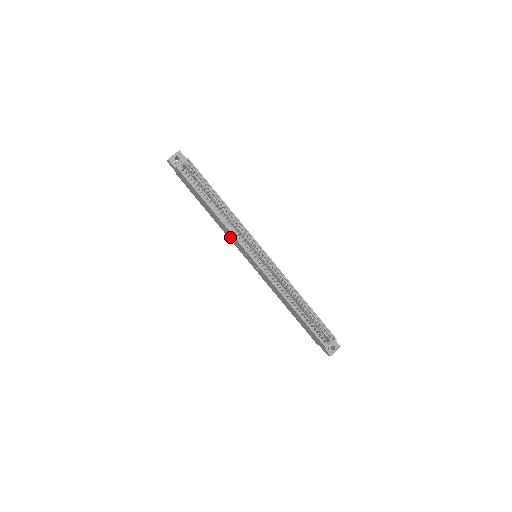
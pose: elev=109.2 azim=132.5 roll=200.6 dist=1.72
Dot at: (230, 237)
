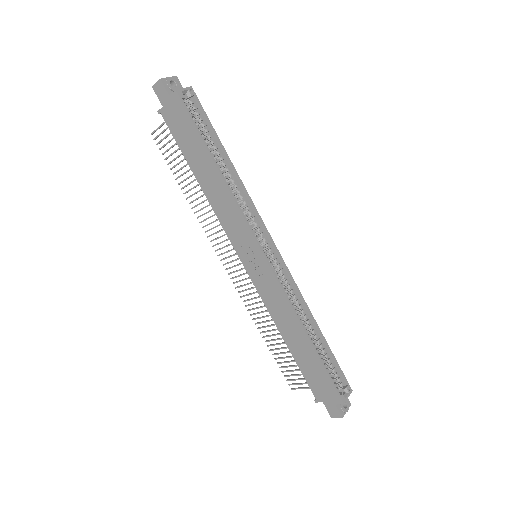
Dot at: (227, 219)
